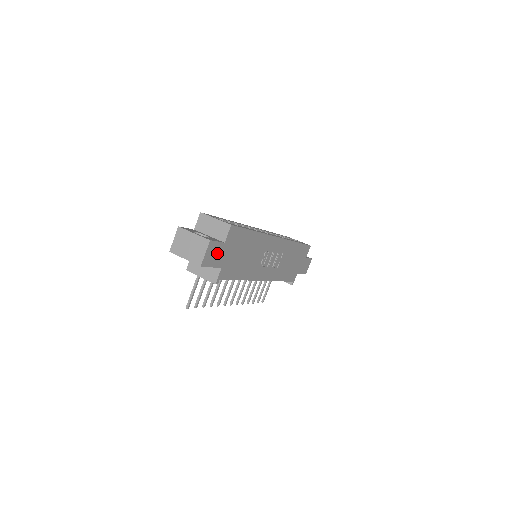
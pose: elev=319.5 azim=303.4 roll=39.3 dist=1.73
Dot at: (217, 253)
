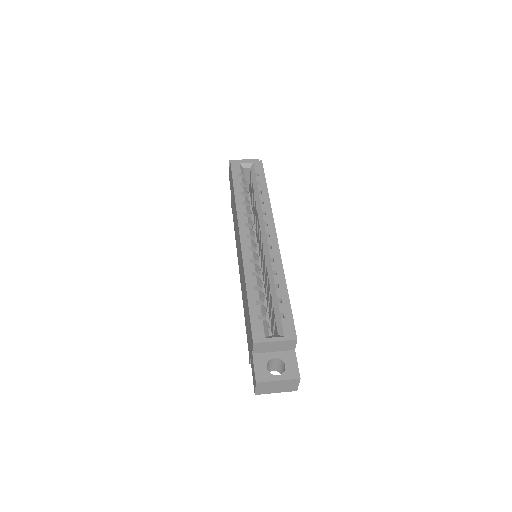
Dot at: occluded
